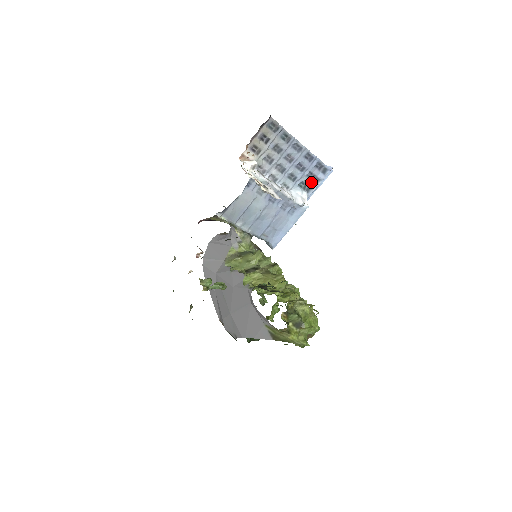
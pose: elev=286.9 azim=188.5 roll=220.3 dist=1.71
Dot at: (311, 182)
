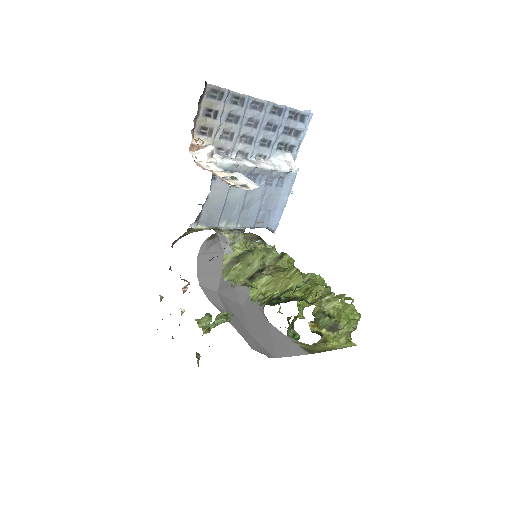
Dot at: (291, 138)
